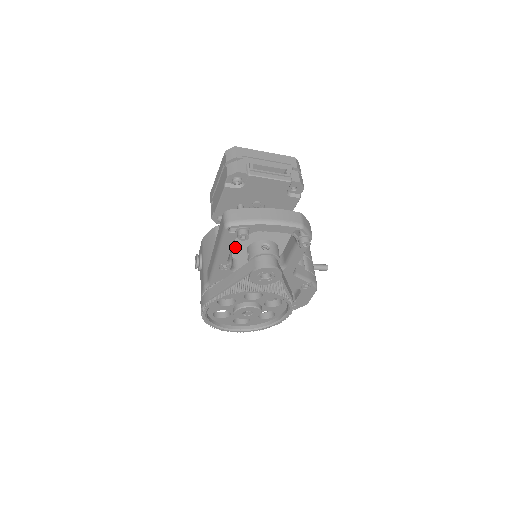
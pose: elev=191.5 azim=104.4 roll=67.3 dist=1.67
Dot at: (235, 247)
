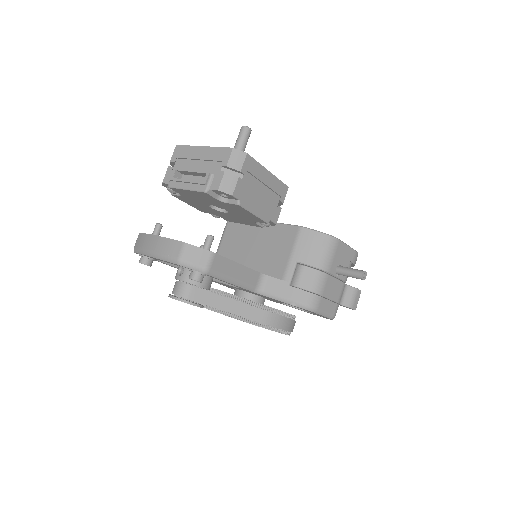
Dot at: (231, 245)
